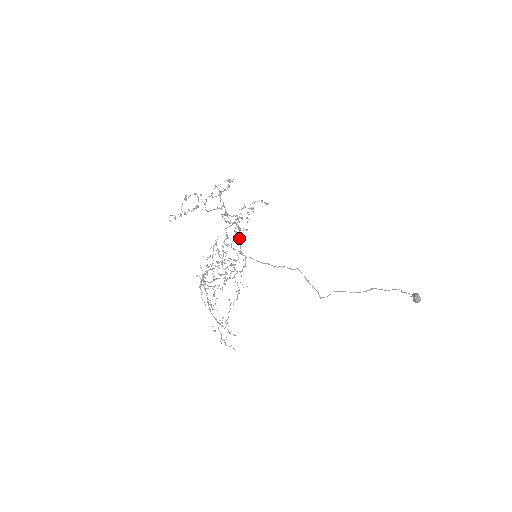
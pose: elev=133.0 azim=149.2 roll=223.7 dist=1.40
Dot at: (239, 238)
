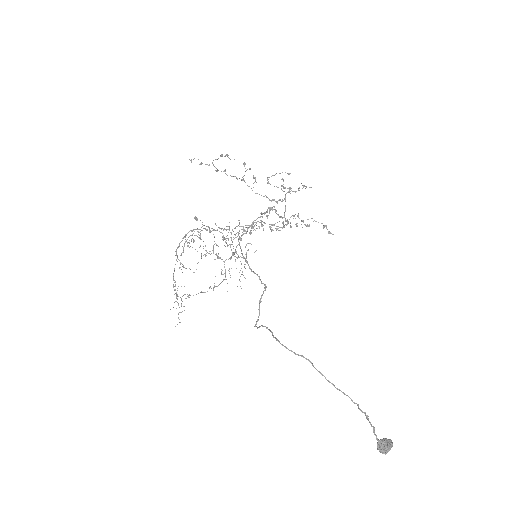
Dot at: occluded
